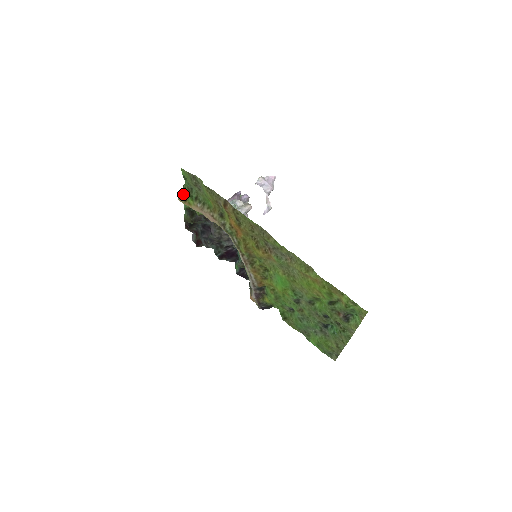
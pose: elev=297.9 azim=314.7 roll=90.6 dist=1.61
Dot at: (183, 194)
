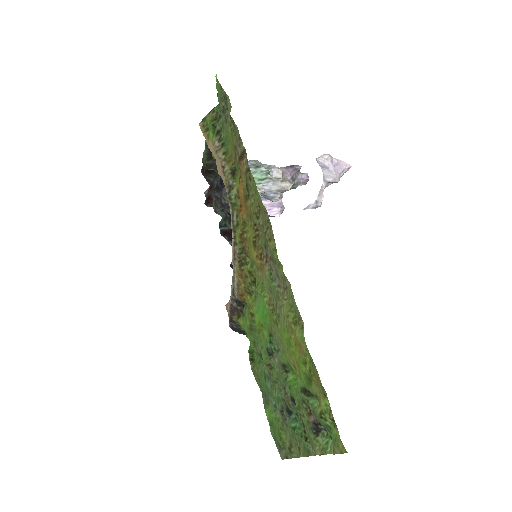
Dot at: (208, 119)
